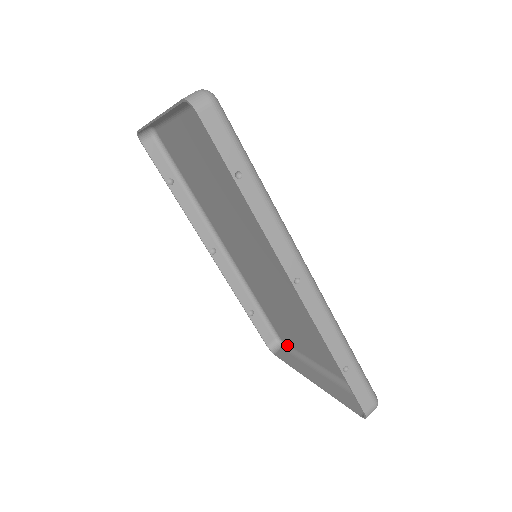
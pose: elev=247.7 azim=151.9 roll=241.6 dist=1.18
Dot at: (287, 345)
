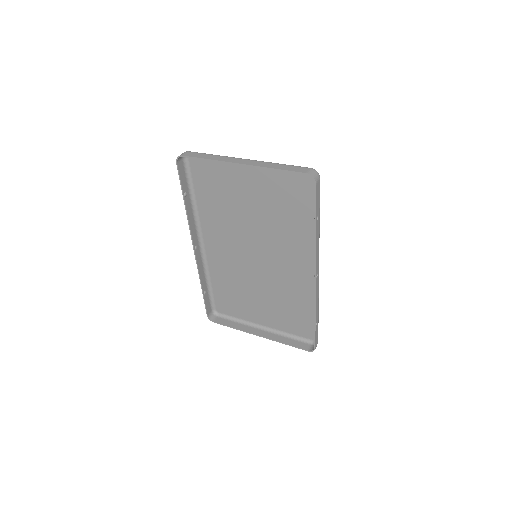
Dot at: (223, 314)
